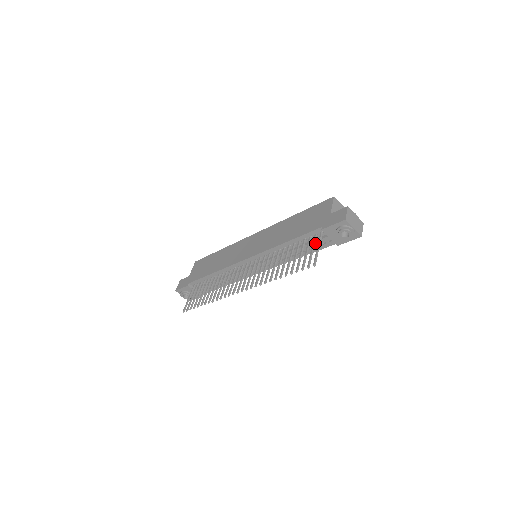
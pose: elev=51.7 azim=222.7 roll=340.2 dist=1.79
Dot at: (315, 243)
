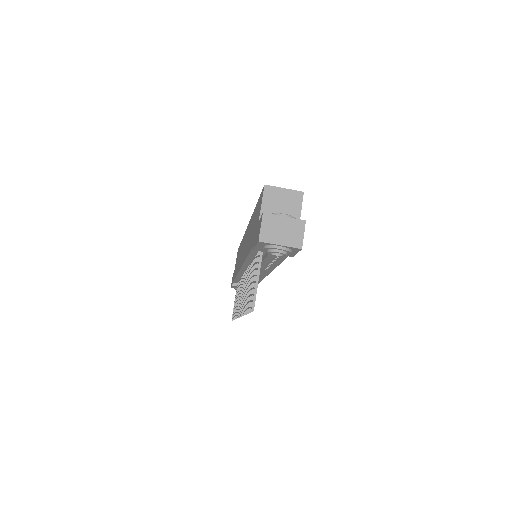
Dot at: (268, 258)
